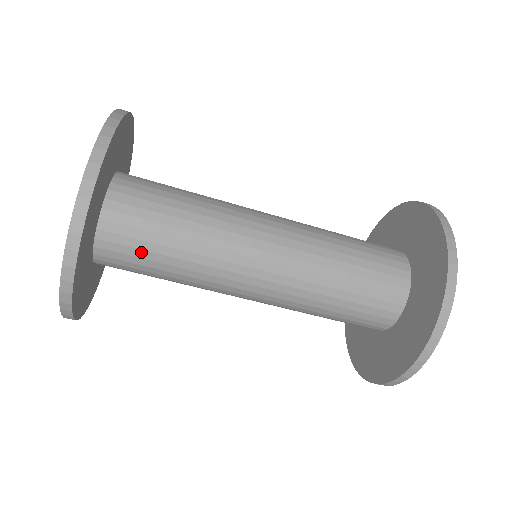
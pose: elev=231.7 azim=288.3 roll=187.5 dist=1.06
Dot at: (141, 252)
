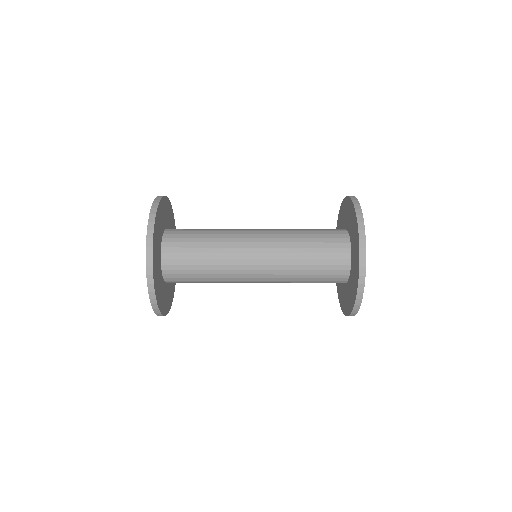
Dot at: (188, 275)
